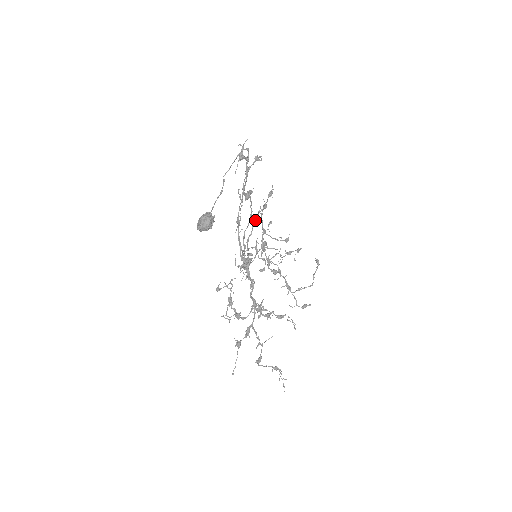
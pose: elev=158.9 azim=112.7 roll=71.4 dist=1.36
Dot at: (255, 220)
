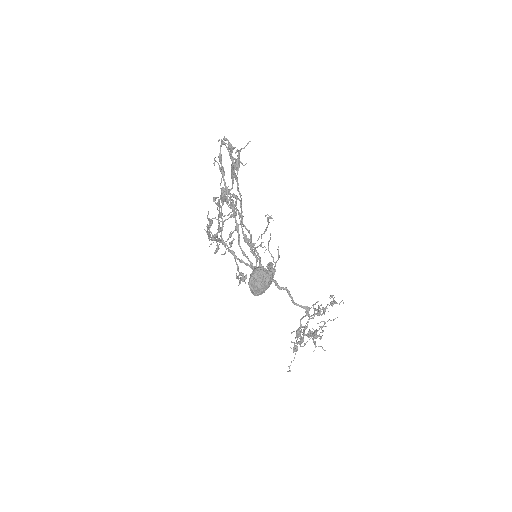
Dot at: (242, 220)
